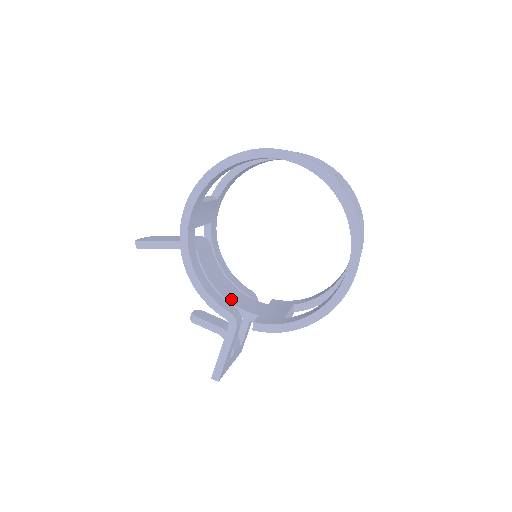
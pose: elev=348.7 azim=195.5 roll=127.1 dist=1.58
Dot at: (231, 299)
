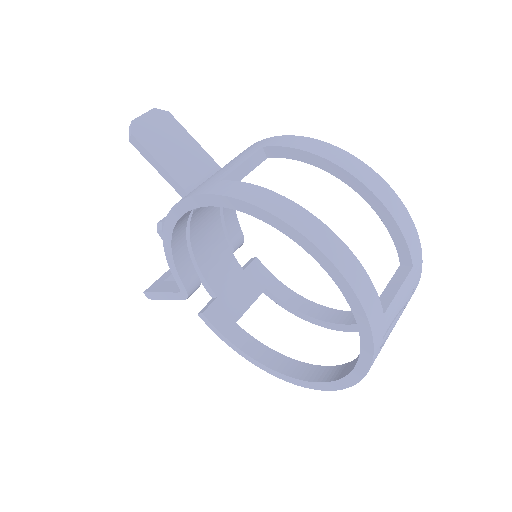
Dot at: (203, 261)
